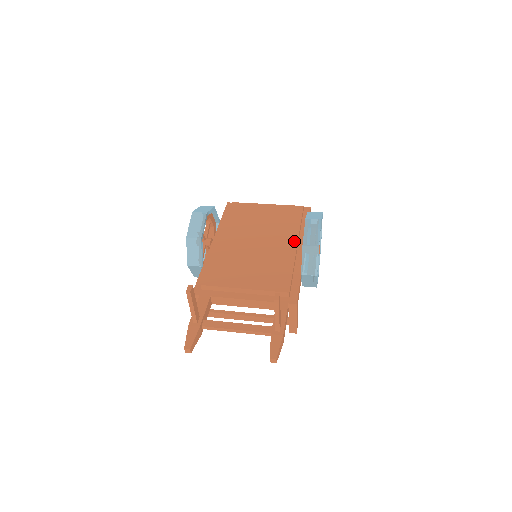
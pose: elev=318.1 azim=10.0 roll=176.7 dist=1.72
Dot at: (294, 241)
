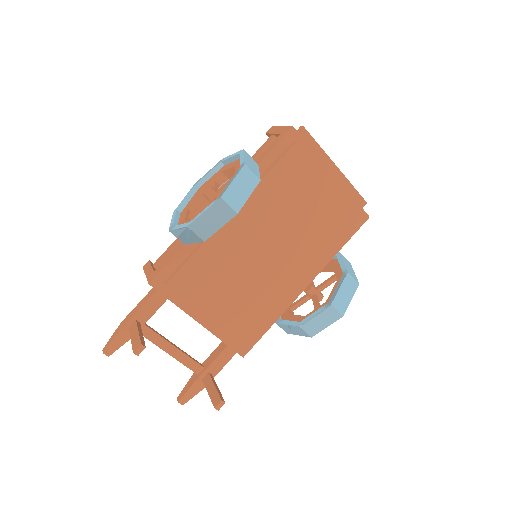
Dot at: (306, 276)
